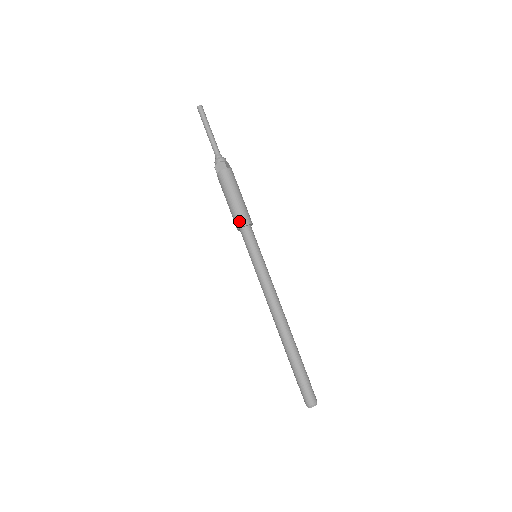
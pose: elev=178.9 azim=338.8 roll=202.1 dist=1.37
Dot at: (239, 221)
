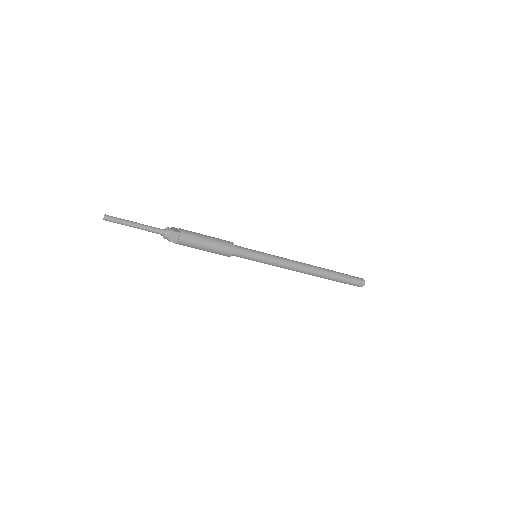
Dot at: (227, 252)
